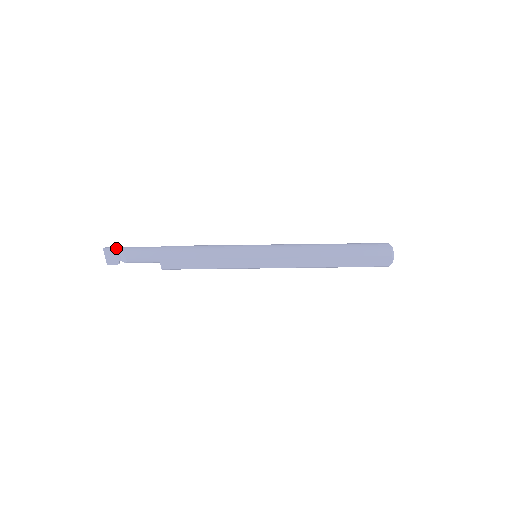
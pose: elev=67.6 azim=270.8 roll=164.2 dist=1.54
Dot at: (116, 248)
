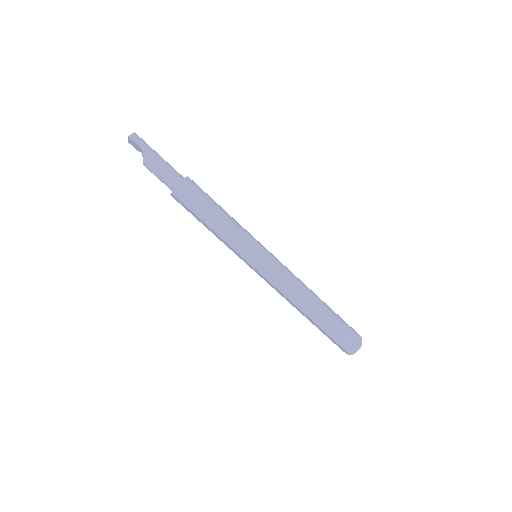
Dot at: (141, 146)
